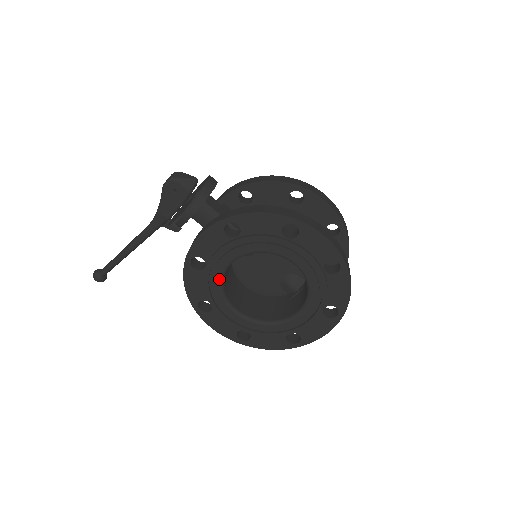
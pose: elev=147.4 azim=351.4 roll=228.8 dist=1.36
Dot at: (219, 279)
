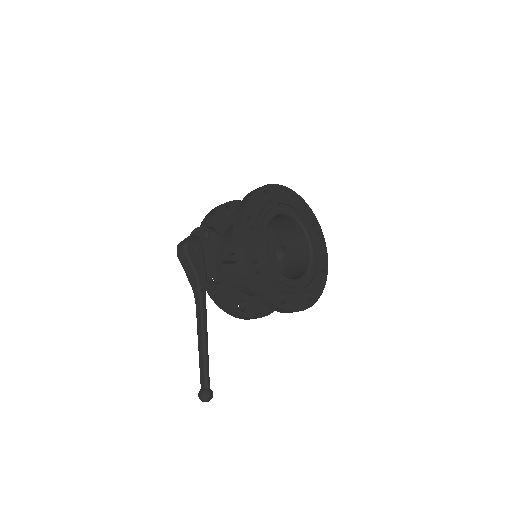
Dot at: (273, 264)
